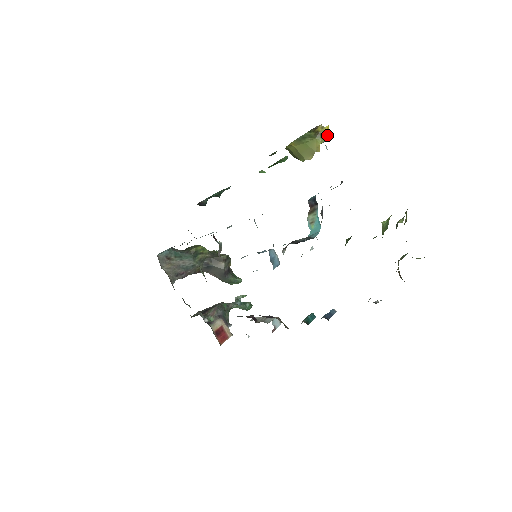
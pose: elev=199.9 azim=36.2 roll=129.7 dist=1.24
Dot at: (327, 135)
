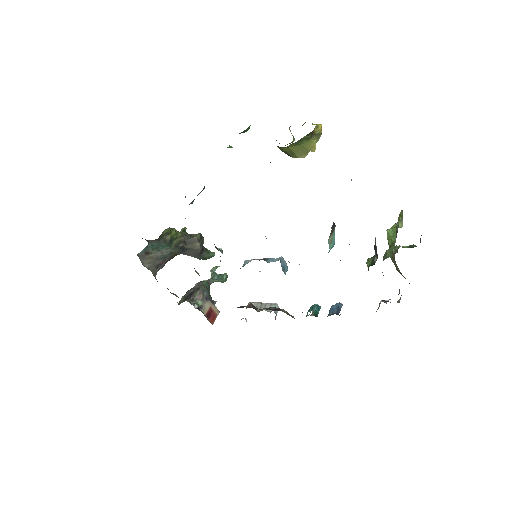
Dot at: (321, 133)
